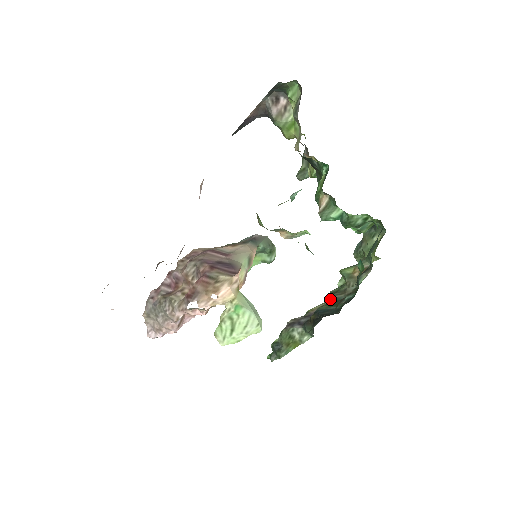
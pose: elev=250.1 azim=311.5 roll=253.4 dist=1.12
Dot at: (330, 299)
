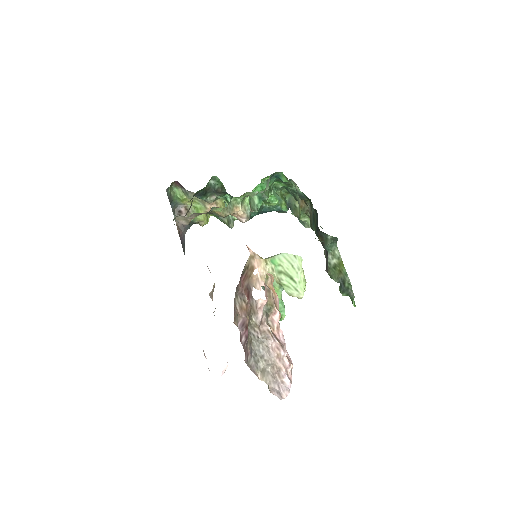
Dot at: (312, 225)
